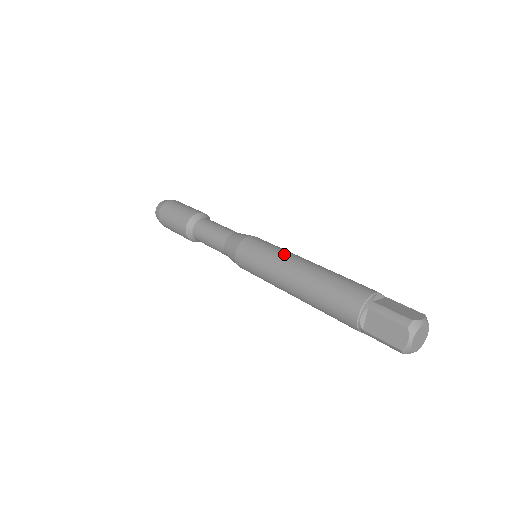
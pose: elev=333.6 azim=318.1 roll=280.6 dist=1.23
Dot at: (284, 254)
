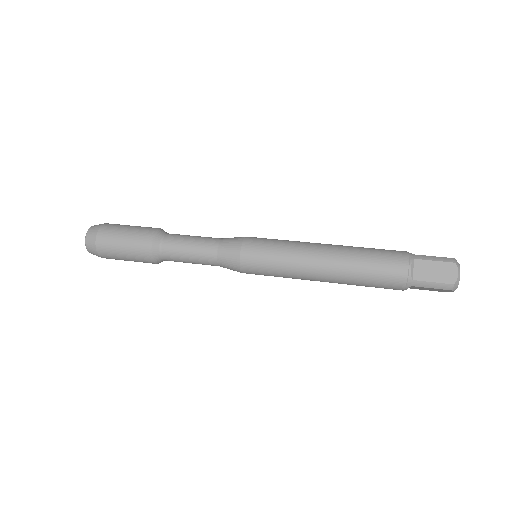
Dot at: occluded
